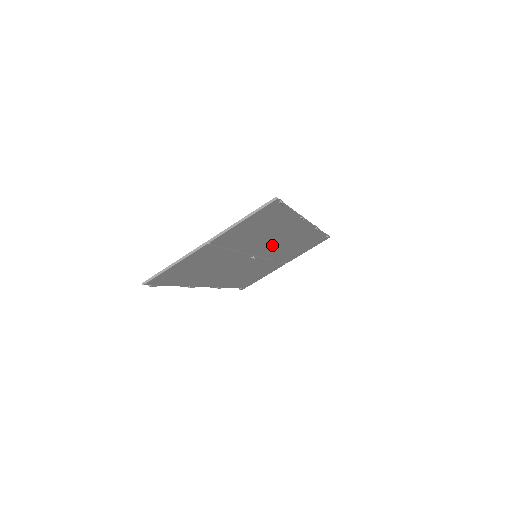
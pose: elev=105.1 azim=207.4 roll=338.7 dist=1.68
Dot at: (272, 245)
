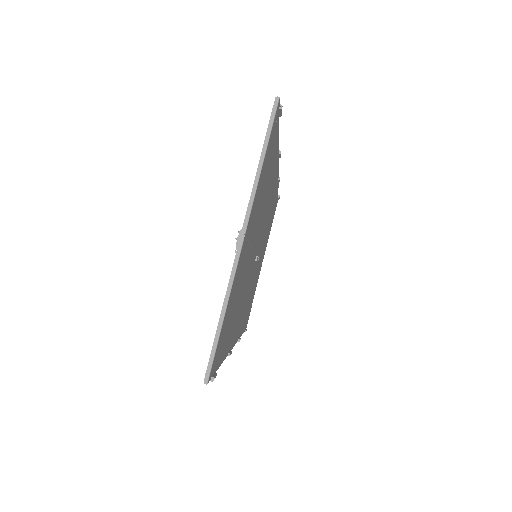
Dot at: (263, 226)
